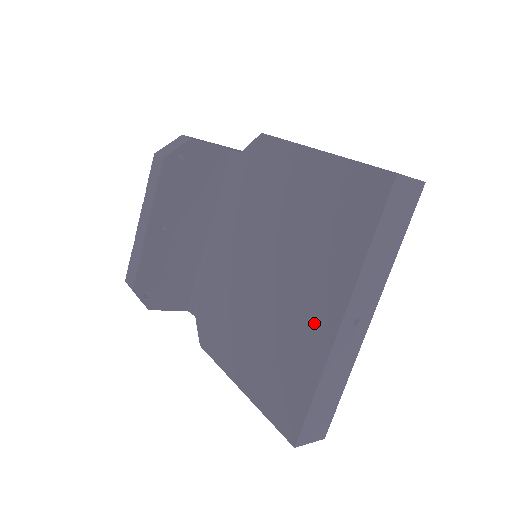
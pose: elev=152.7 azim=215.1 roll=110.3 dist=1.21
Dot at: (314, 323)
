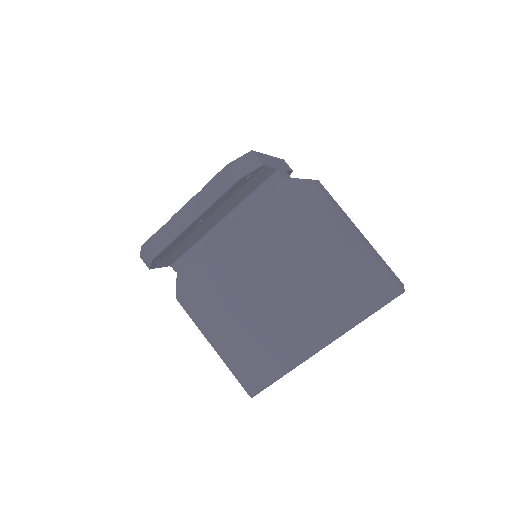
Dot at: (301, 339)
